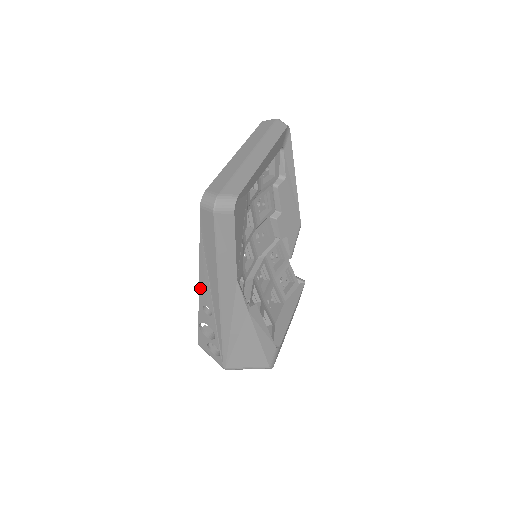
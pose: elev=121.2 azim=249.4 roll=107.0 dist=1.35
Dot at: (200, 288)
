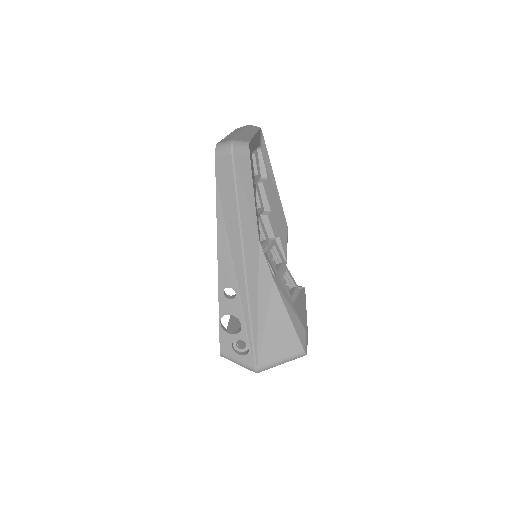
Dot at: (219, 266)
